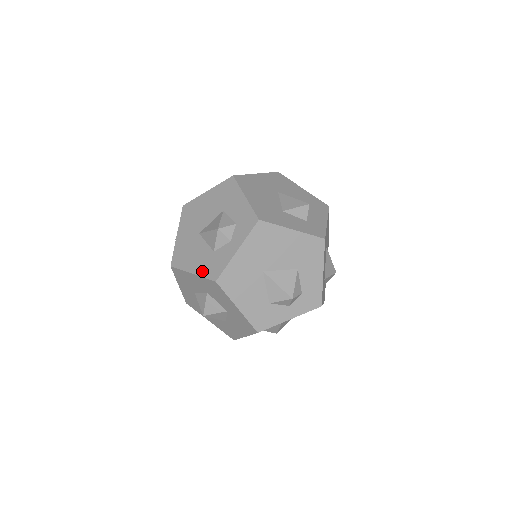
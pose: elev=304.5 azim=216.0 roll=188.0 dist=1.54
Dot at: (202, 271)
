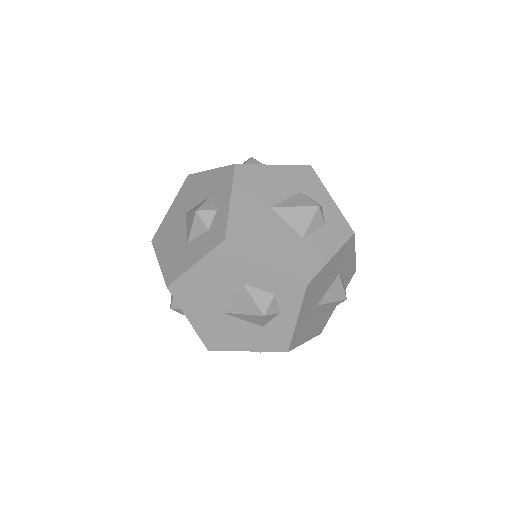
Dot at: occluded
